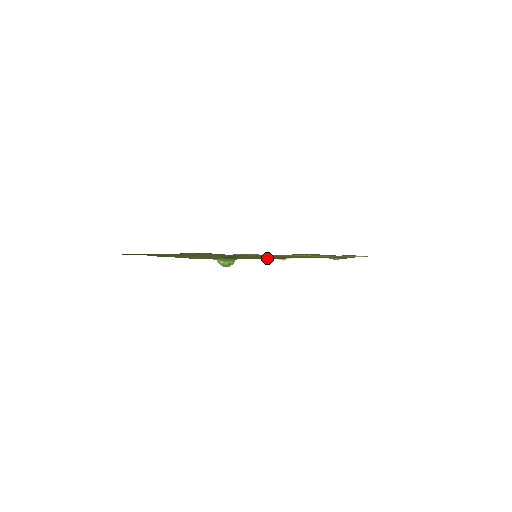
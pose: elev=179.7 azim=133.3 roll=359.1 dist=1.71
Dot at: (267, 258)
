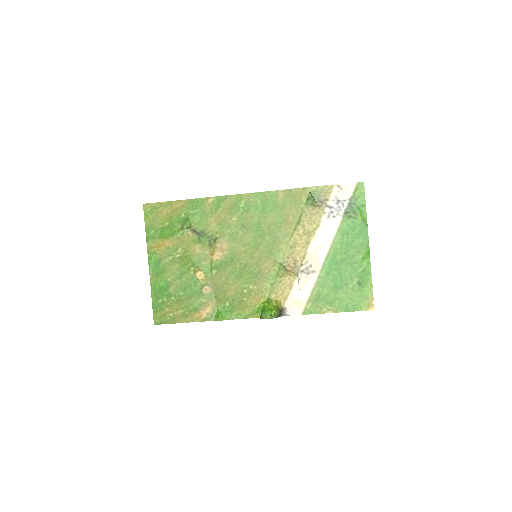
Dot at: (206, 199)
